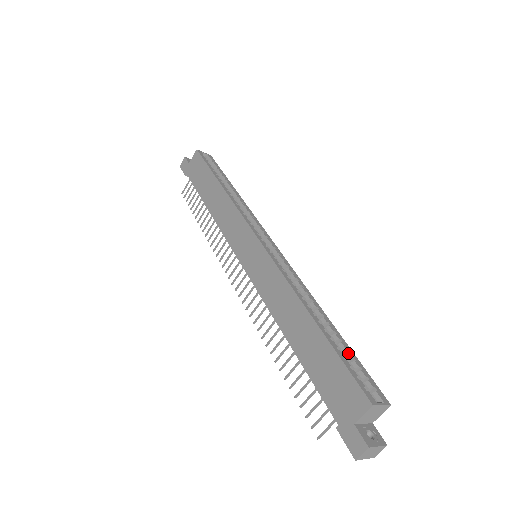
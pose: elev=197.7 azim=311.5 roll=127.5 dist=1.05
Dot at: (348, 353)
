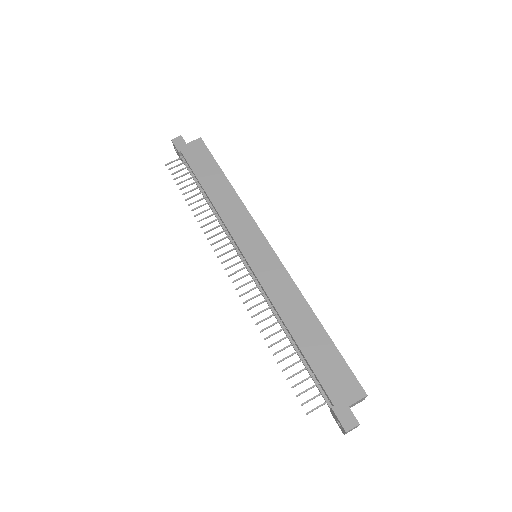
Dot at: occluded
